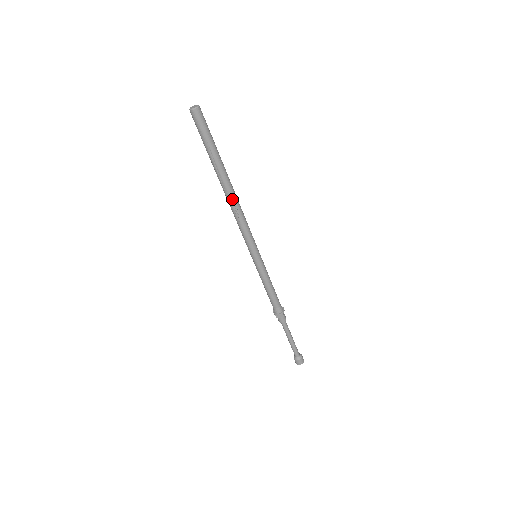
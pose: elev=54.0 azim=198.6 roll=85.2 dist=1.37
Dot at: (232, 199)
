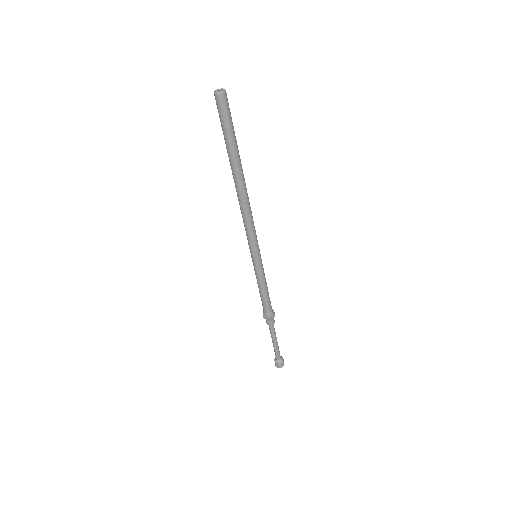
Dot at: (240, 195)
